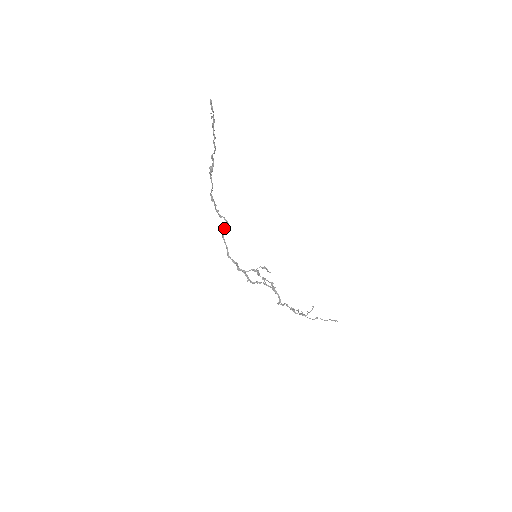
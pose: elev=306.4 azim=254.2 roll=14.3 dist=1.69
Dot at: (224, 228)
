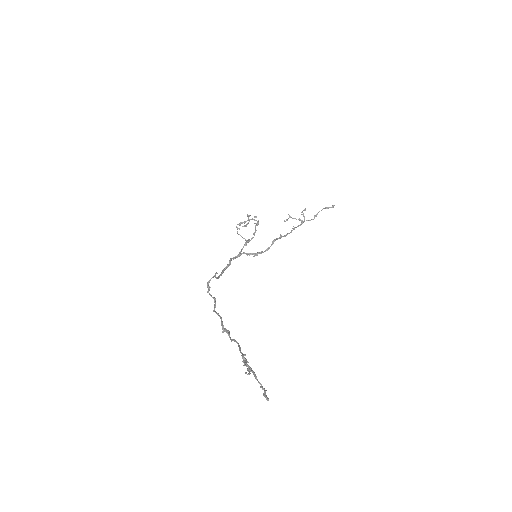
Dot at: (215, 277)
